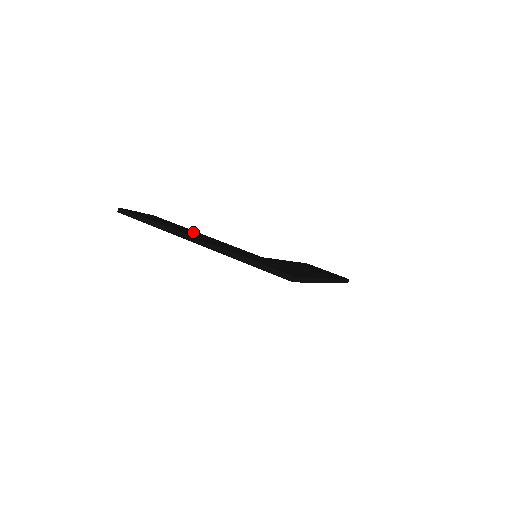
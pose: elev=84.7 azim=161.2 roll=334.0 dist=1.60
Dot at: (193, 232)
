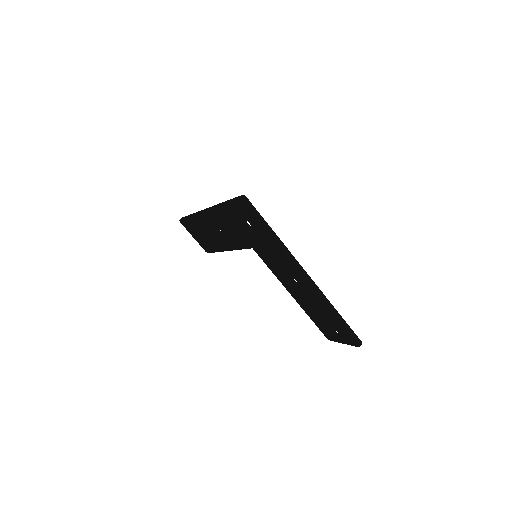
Dot at: occluded
